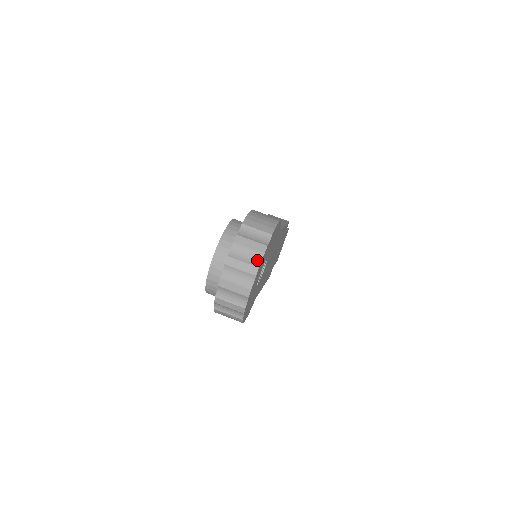
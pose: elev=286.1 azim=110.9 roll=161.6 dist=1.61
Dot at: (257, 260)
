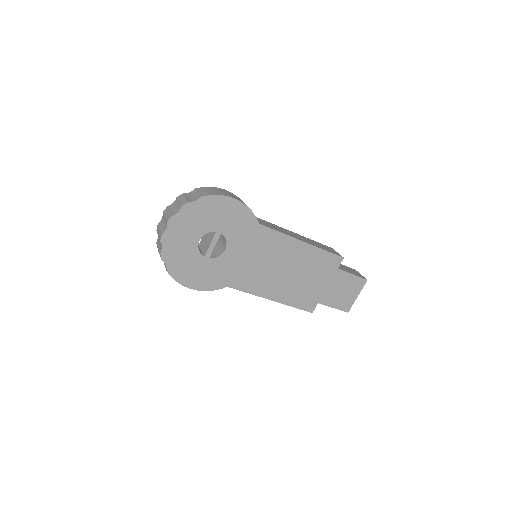
Dot at: (176, 211)
